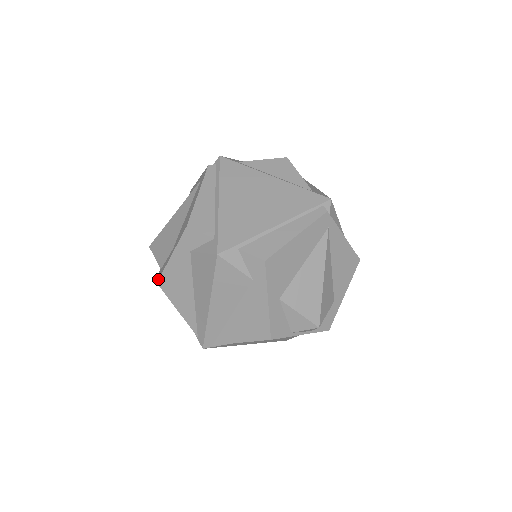
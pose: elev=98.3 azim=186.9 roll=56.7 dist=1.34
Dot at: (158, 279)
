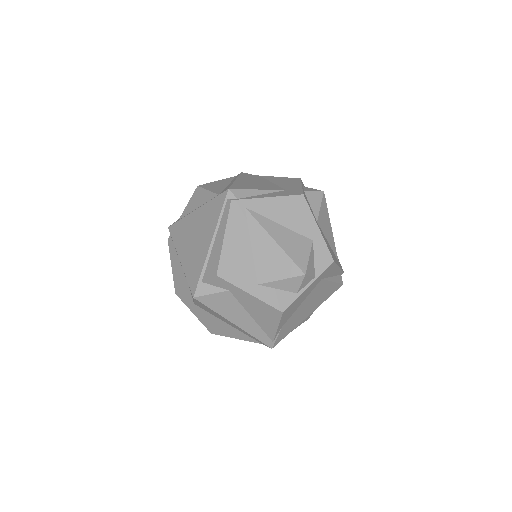
Dot at: (209, 331)
